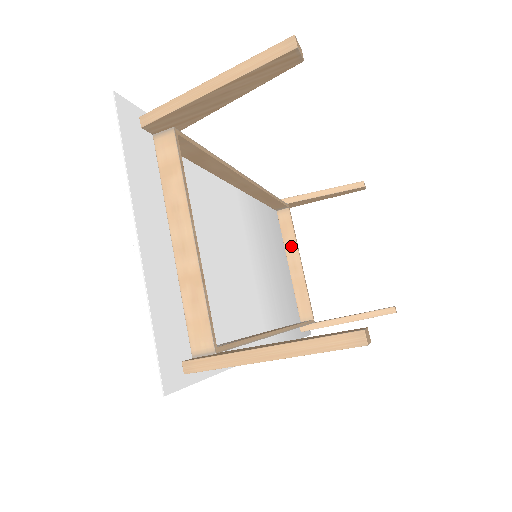
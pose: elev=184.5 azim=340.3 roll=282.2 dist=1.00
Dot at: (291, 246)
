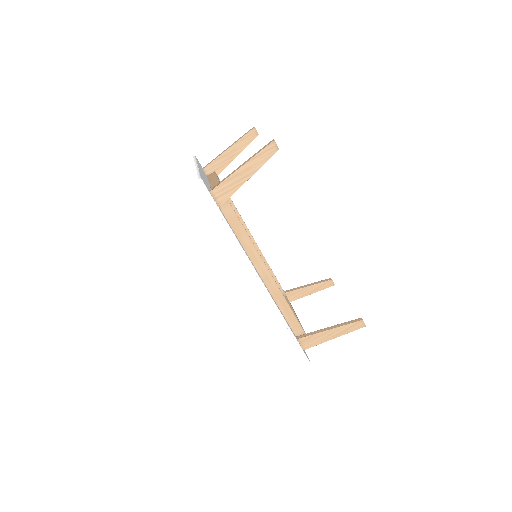
Dot at: occluded
